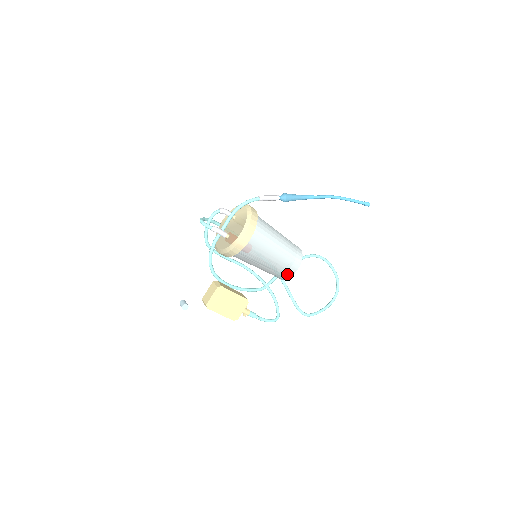
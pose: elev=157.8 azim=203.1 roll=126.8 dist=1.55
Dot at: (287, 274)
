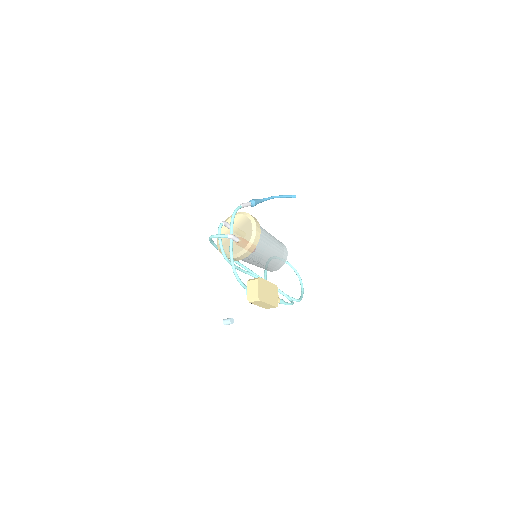
Dot at: (283, 260)
